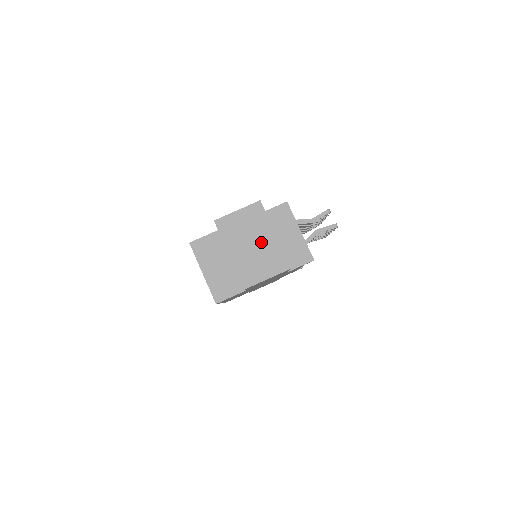
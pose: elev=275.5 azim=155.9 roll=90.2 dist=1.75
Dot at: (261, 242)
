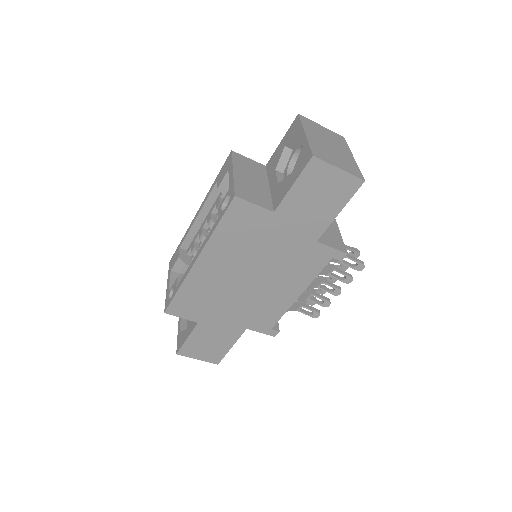
Dot at: (339, 150)
